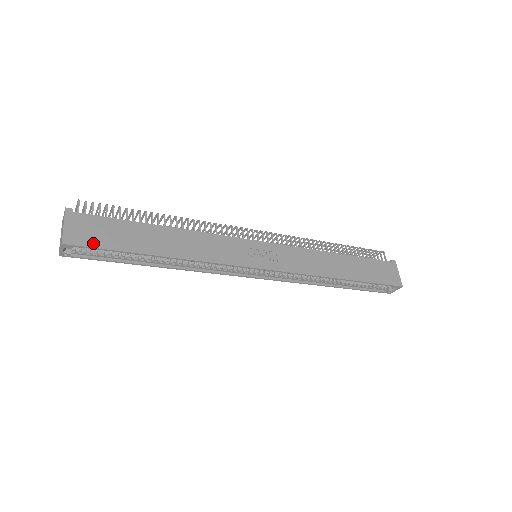
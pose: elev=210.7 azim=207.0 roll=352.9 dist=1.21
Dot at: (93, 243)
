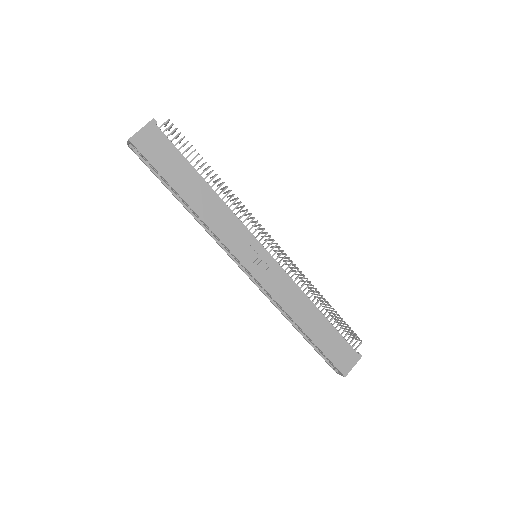
Dot at: (148, 155)
